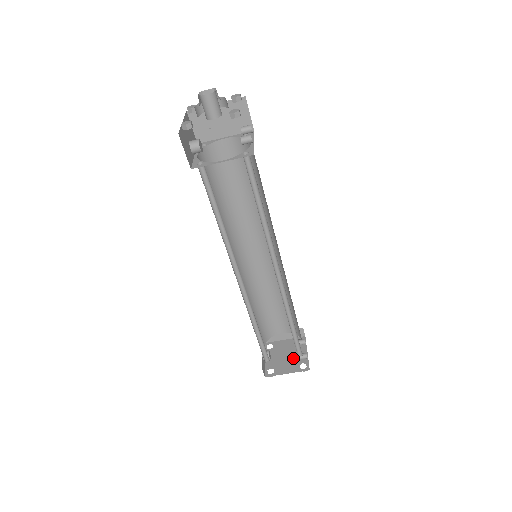
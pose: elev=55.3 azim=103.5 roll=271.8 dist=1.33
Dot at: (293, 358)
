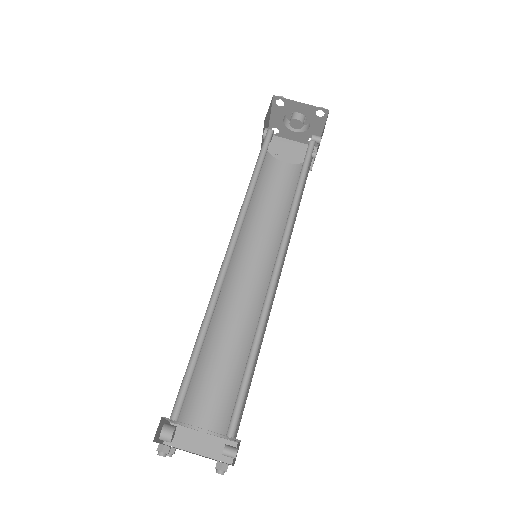
Dot at: occluded
